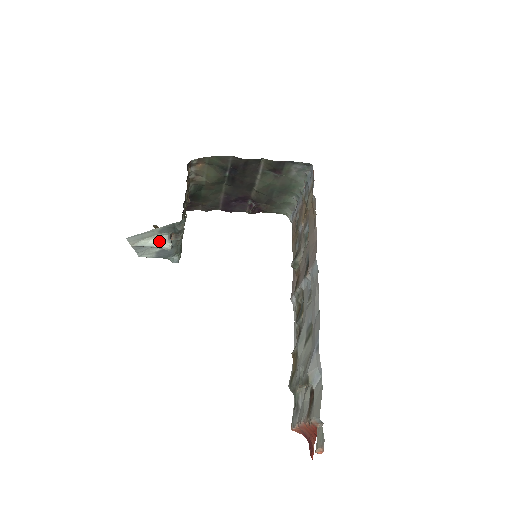
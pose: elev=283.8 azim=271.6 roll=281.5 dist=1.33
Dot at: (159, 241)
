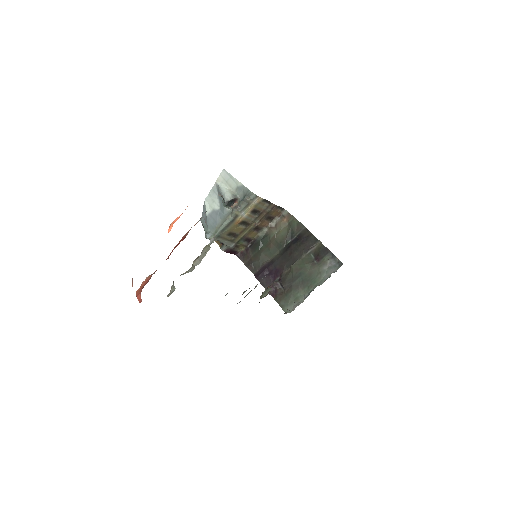
Dot at: (230, 192)
